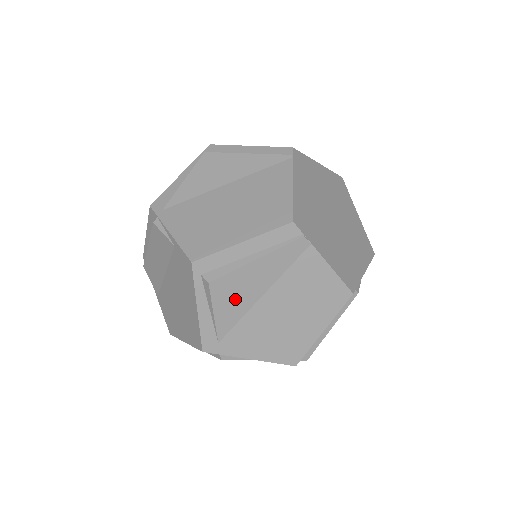
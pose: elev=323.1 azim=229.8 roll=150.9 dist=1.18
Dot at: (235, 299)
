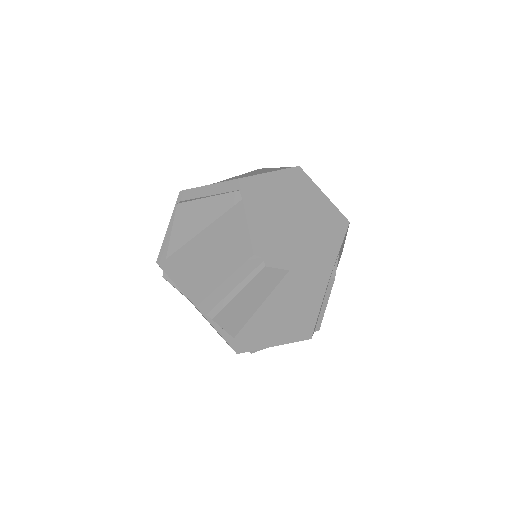
Dot at: (186, 225)
